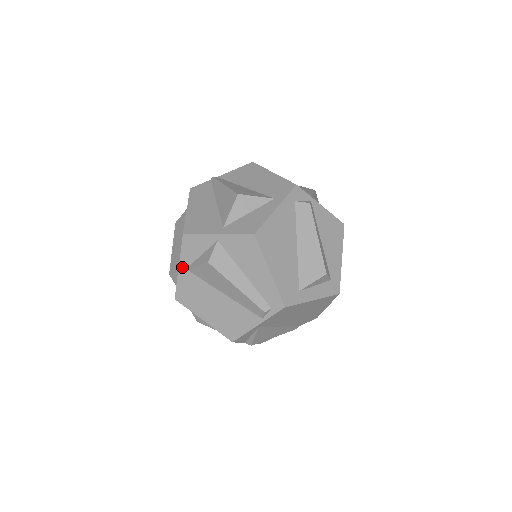
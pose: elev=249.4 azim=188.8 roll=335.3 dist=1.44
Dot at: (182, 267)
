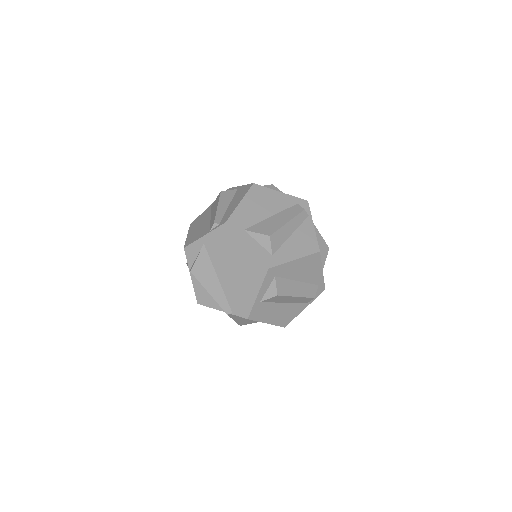
Dot at: occluded
